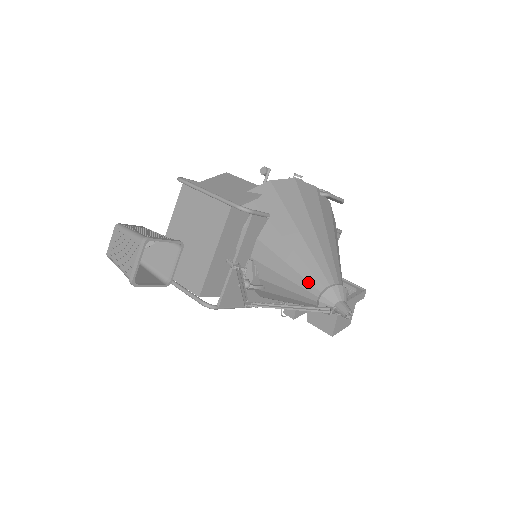
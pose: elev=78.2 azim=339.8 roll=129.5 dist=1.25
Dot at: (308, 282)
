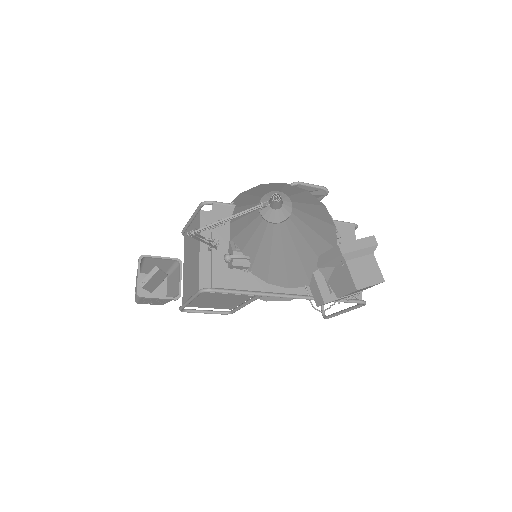
Dot at: (255, 211)
